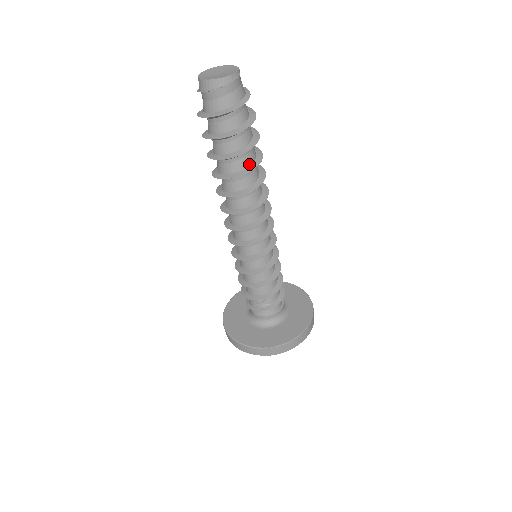
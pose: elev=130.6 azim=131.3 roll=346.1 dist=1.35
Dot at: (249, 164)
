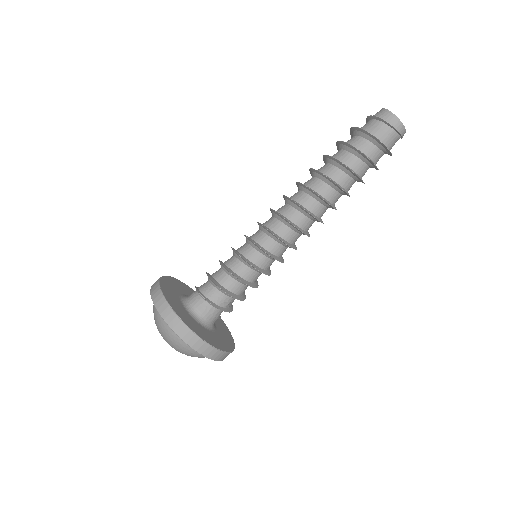
Dot at: occluded
